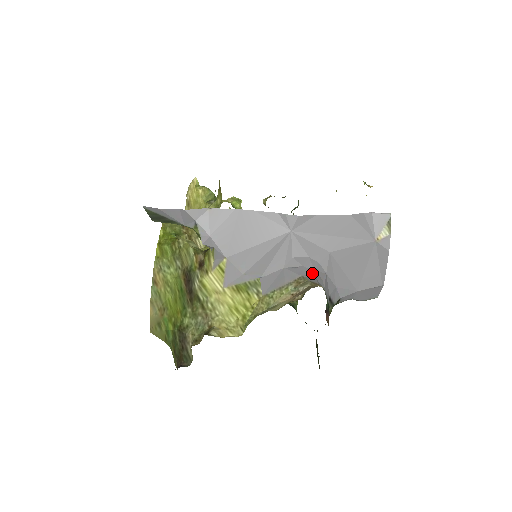
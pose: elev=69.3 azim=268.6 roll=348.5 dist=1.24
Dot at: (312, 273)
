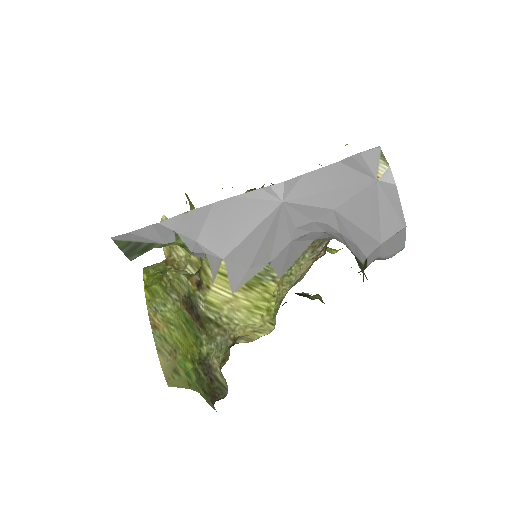
Dot at: (324, 234)
